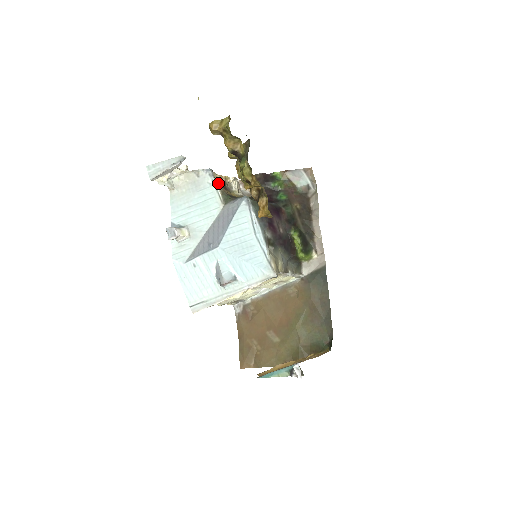
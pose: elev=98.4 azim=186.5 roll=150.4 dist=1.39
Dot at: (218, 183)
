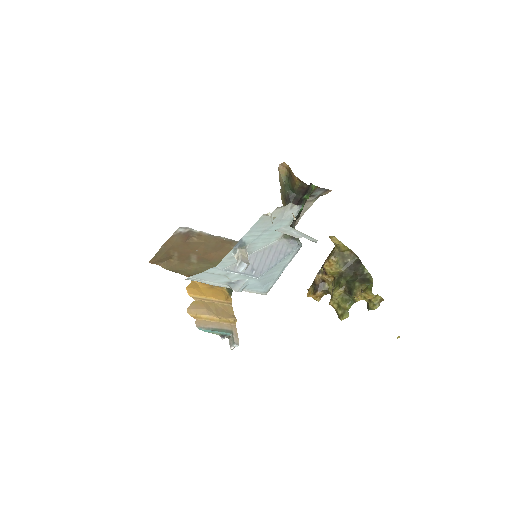
Dot at: occluded
